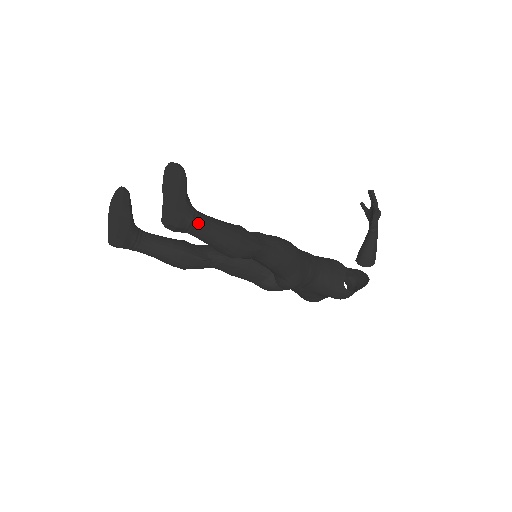
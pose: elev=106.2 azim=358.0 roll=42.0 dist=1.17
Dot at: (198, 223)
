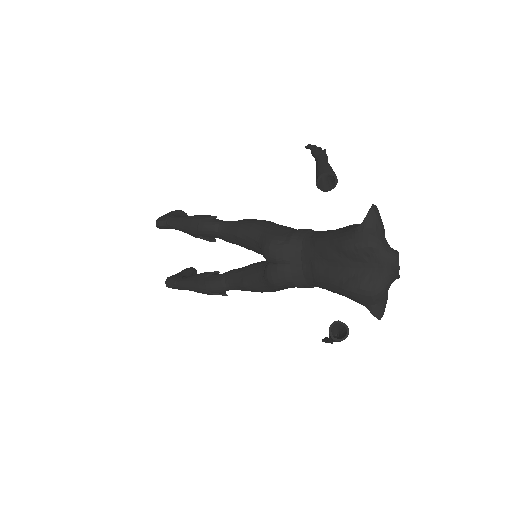
Dot at: (172, 217)
